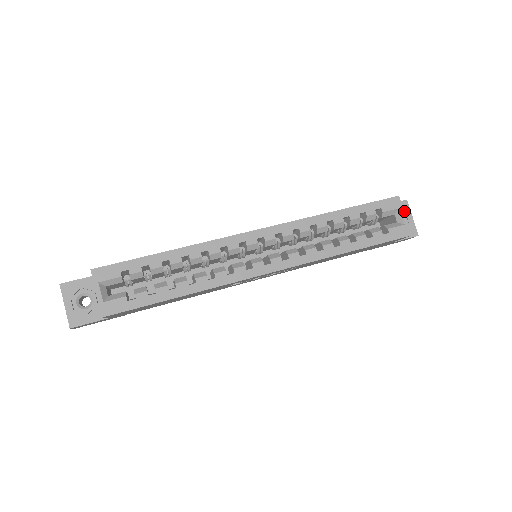
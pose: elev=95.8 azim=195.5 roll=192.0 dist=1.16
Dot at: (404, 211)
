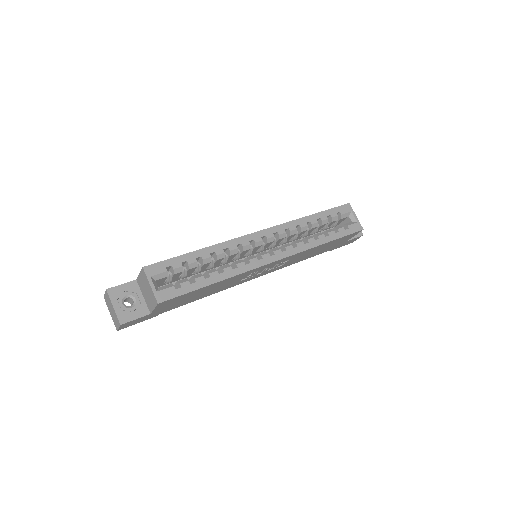
Dot at: occluded
